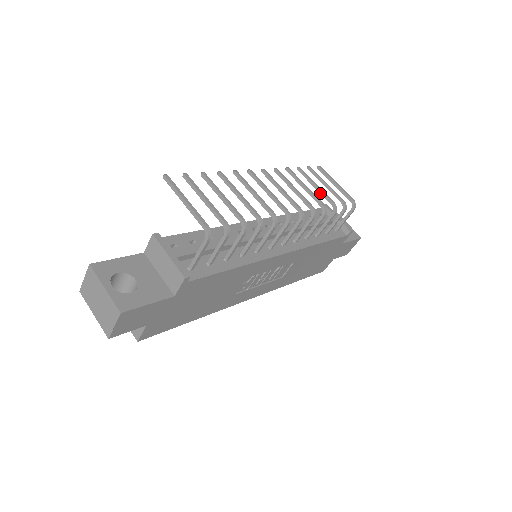
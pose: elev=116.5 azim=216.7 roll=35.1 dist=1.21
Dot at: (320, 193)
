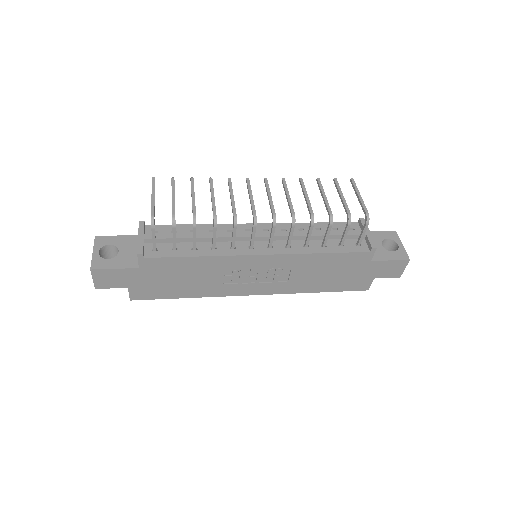
Dot at: (324, 203)
